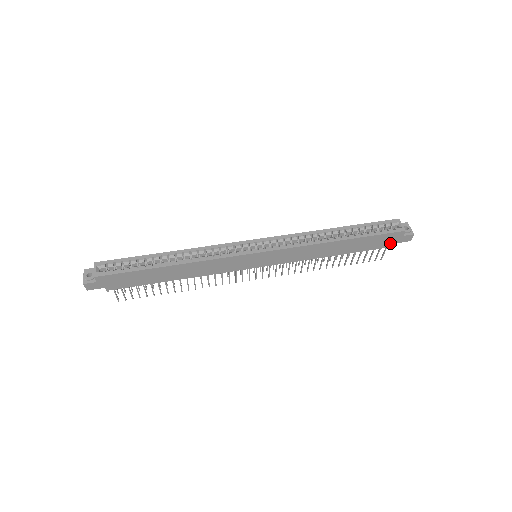
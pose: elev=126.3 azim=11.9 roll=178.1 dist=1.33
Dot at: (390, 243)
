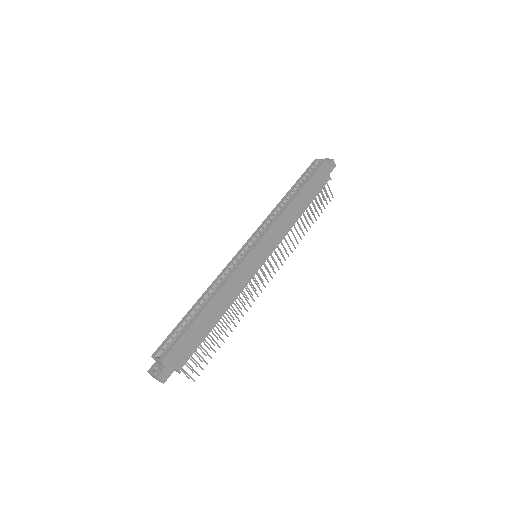
Dot at: (326, 177)
